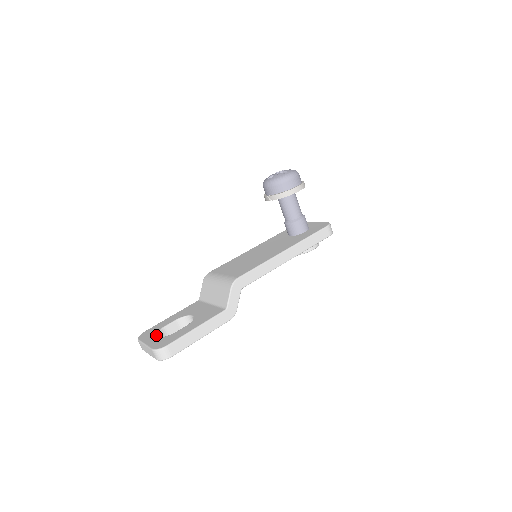
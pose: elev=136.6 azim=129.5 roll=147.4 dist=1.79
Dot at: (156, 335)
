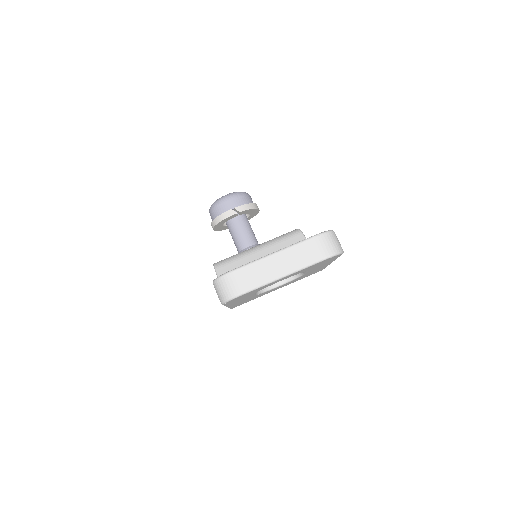
Dot at: occluded
